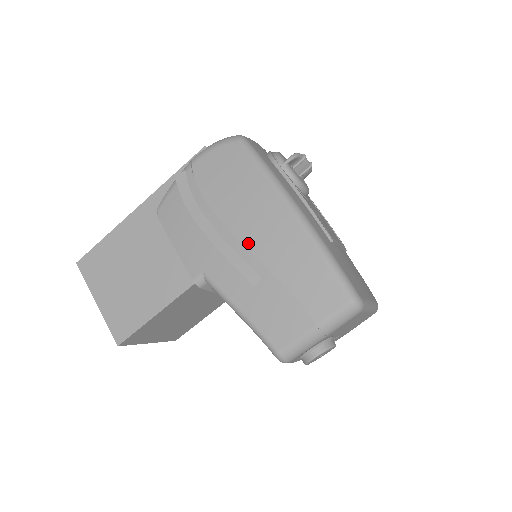
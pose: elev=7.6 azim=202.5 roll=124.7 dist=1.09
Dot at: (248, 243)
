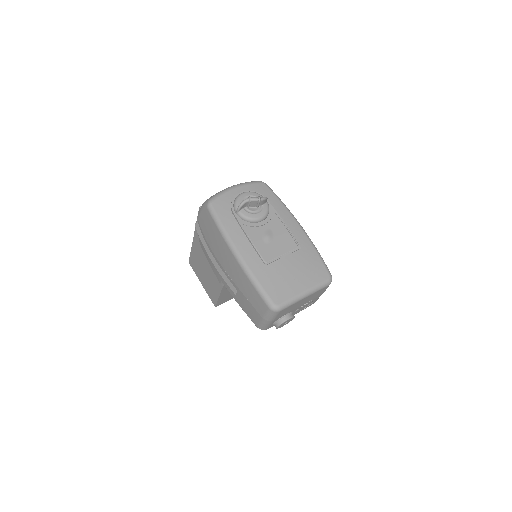
Dot at: (227, 271)
